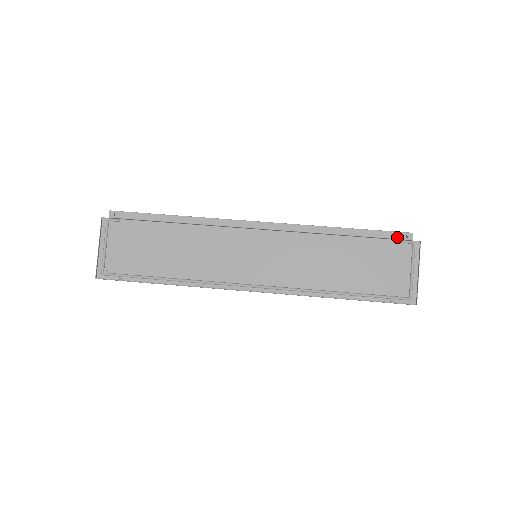
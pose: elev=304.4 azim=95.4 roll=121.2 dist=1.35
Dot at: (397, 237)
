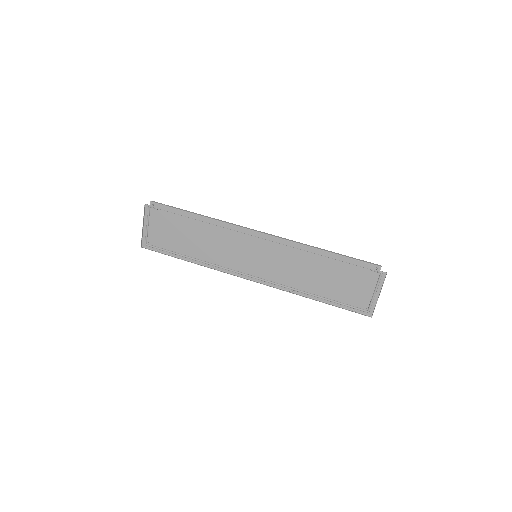
Dot at: (368, 267)
